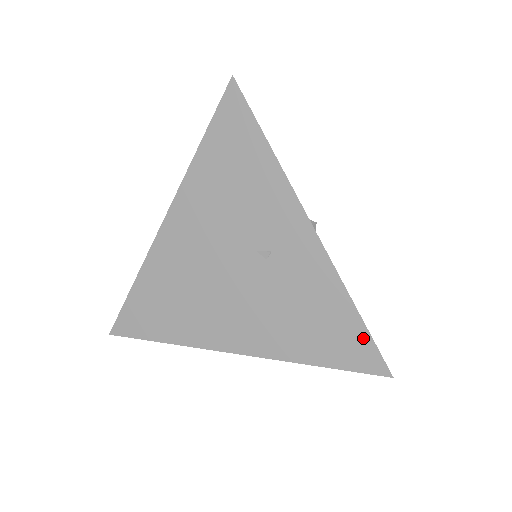
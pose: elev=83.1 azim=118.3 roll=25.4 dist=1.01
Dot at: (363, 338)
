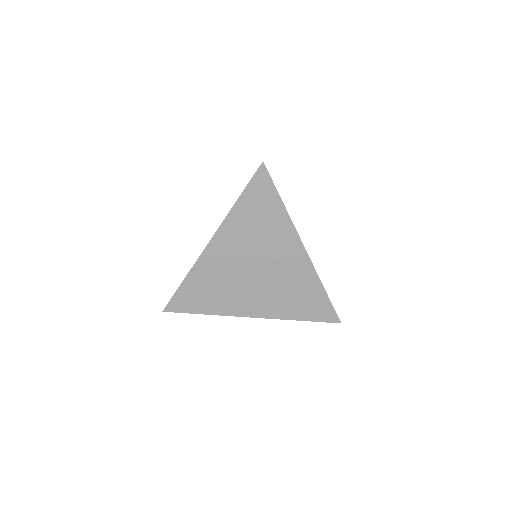
Dot at: (327, 304)
